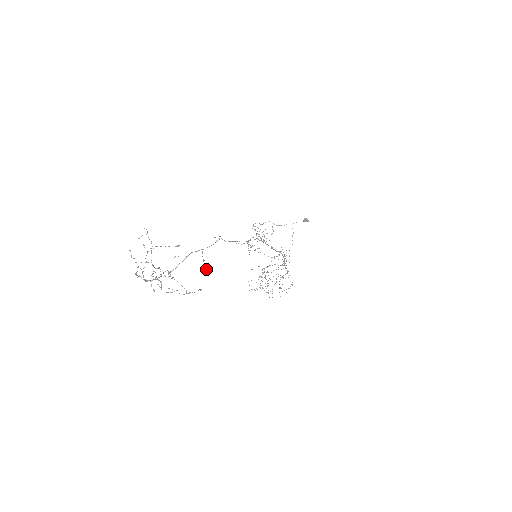
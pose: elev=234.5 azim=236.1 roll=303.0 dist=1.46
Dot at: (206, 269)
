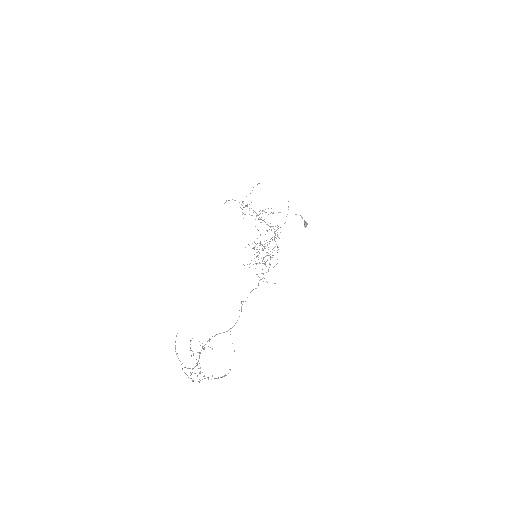
Dot at: occluded
